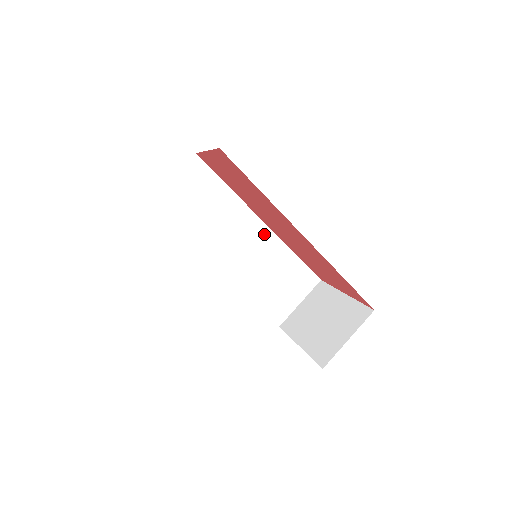
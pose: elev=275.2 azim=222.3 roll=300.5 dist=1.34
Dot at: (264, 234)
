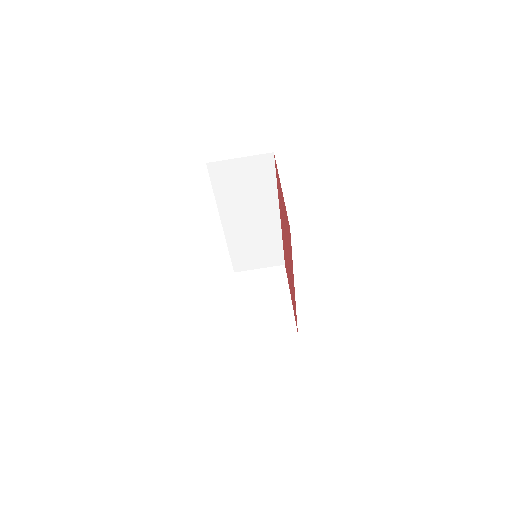
Dot at: (274, 223)
